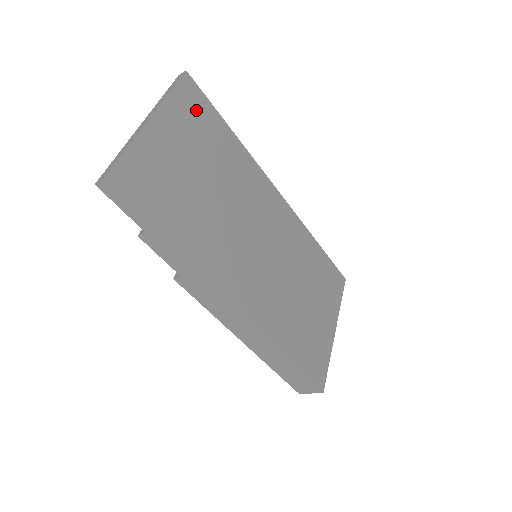
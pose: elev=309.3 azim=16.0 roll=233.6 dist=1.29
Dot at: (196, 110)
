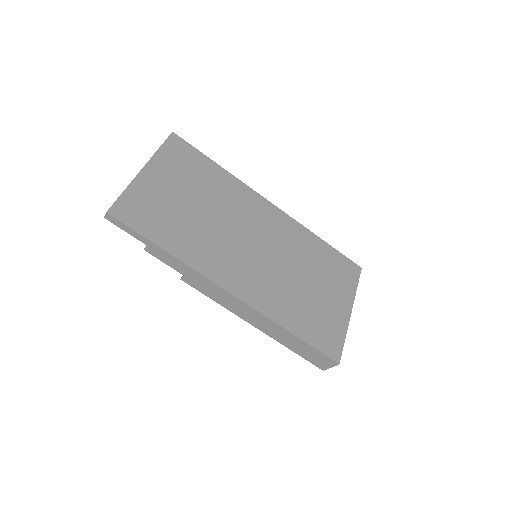
Dot at: (183, 156)
